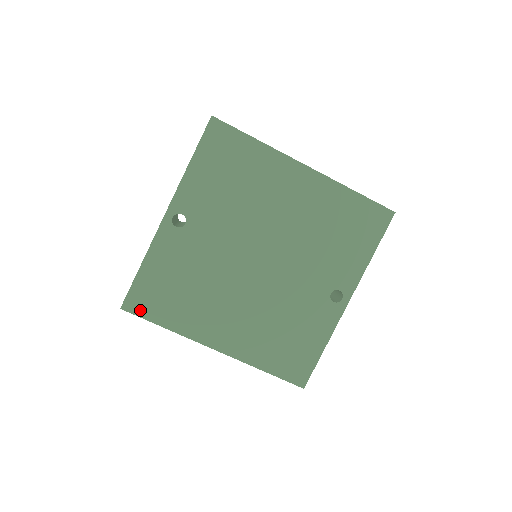
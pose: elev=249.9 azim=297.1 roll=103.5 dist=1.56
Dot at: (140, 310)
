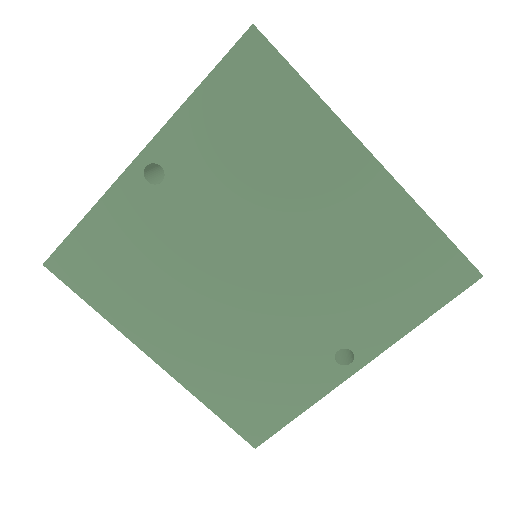
Dot at: (69, 276)
